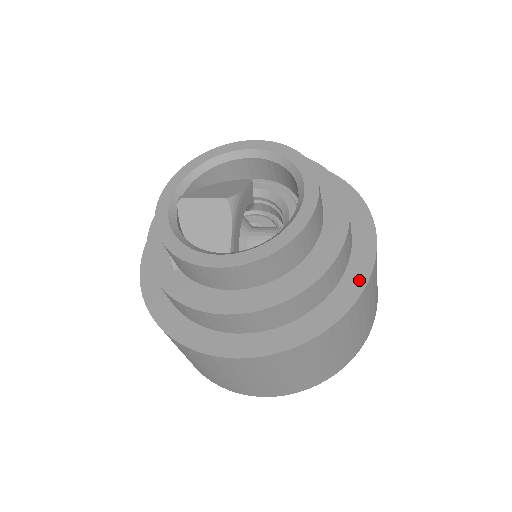
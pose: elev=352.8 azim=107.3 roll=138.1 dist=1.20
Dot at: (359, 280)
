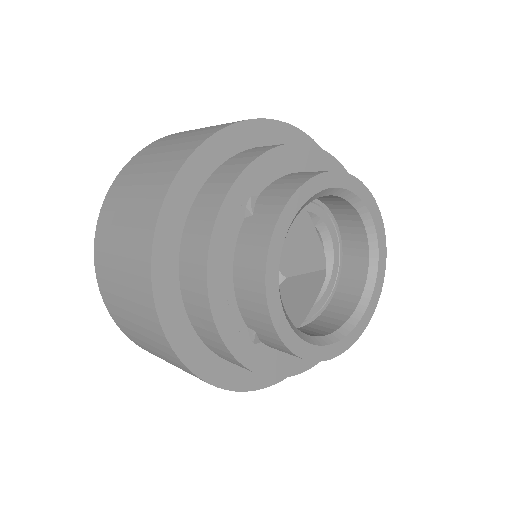
Dot at: occluded
